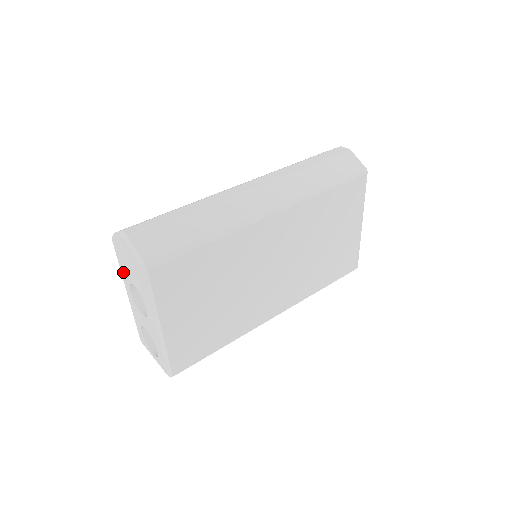
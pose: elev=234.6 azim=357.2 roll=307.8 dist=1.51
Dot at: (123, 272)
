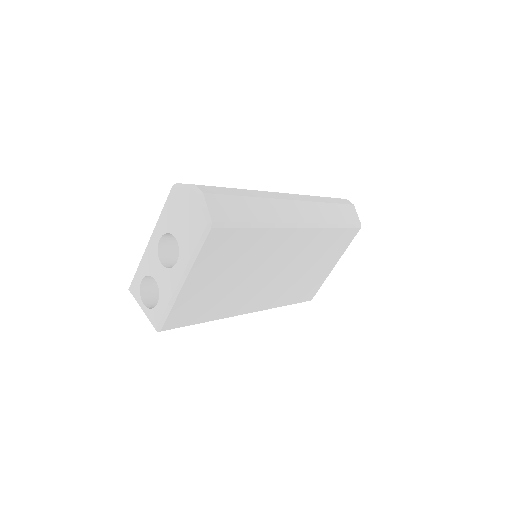
Dot at: (163, 220)
